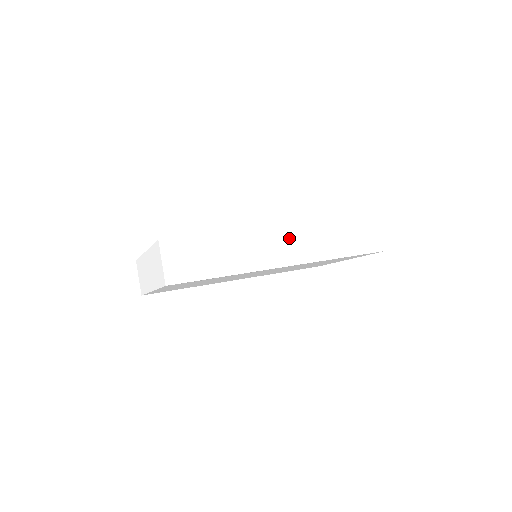
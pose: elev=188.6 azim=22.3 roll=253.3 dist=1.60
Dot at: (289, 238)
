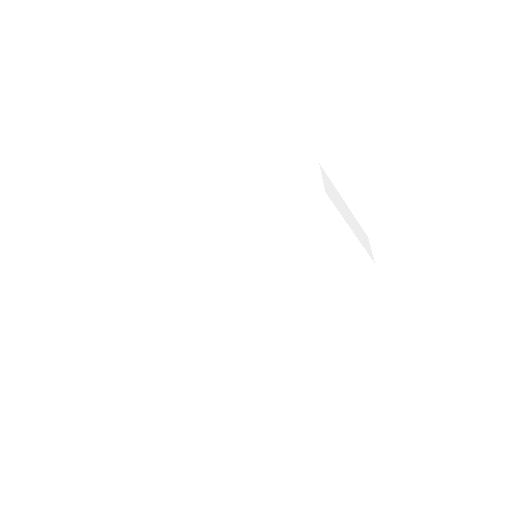
Dot at: (226, 217)
